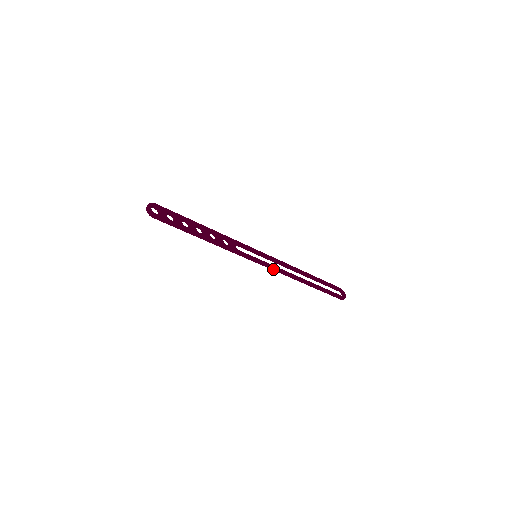
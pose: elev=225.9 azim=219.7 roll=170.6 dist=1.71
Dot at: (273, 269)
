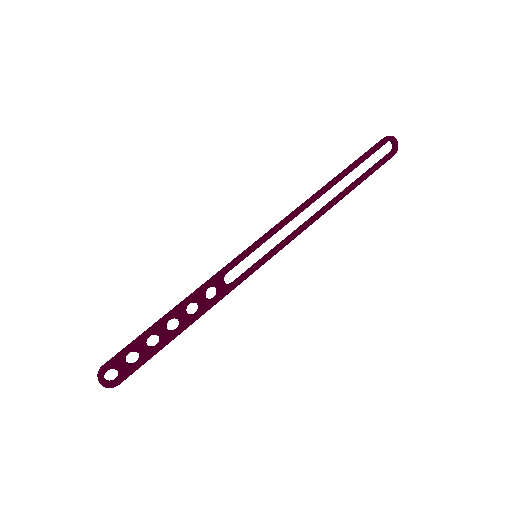
Dot at: (285, 244)
